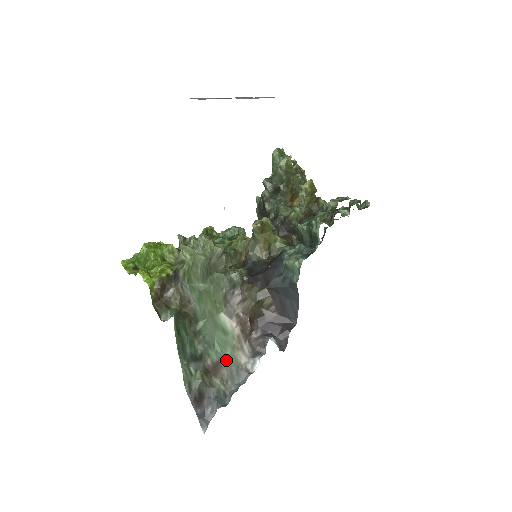
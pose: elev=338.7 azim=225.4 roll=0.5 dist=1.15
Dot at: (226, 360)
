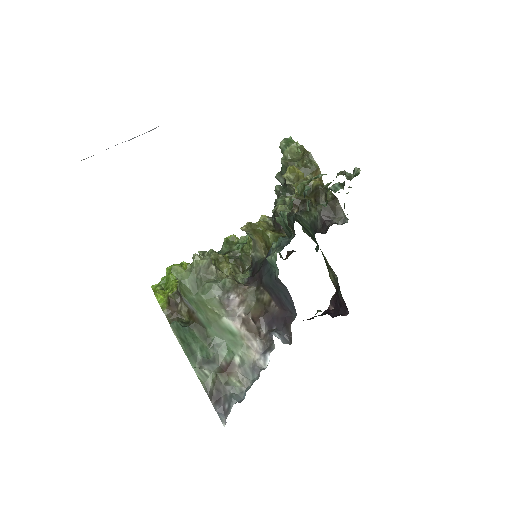
Dot at: (239, 359)
